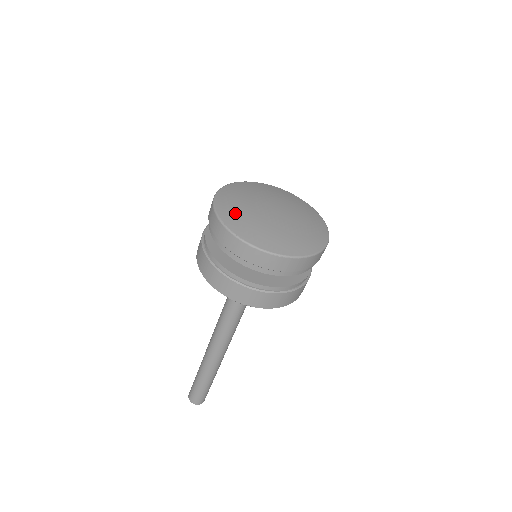
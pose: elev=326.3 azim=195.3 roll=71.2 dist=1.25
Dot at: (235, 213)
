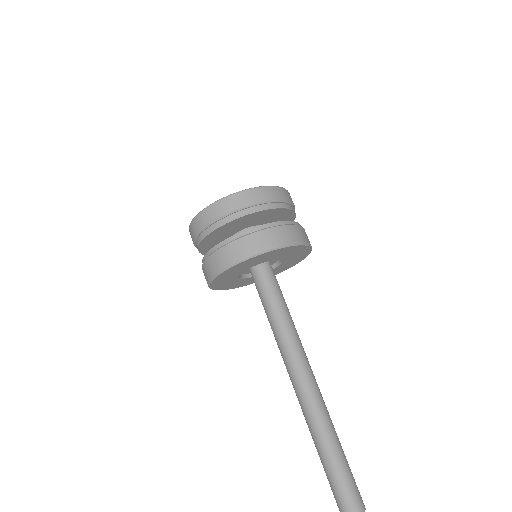
Dot at: occluded
